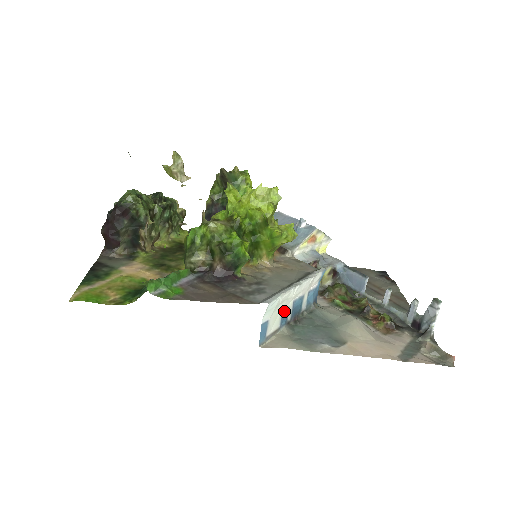
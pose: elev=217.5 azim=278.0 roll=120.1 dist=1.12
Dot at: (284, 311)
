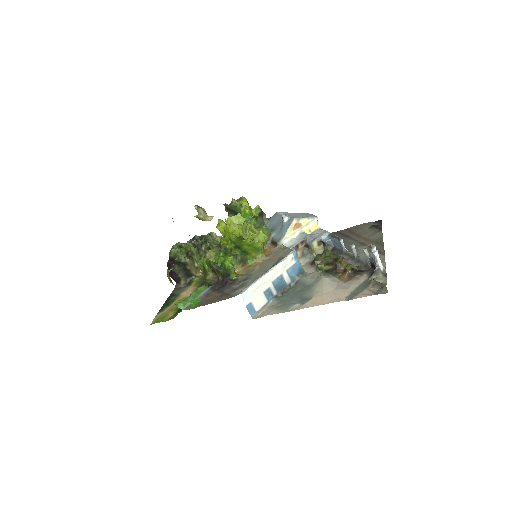
Dot at: (266, 291)
